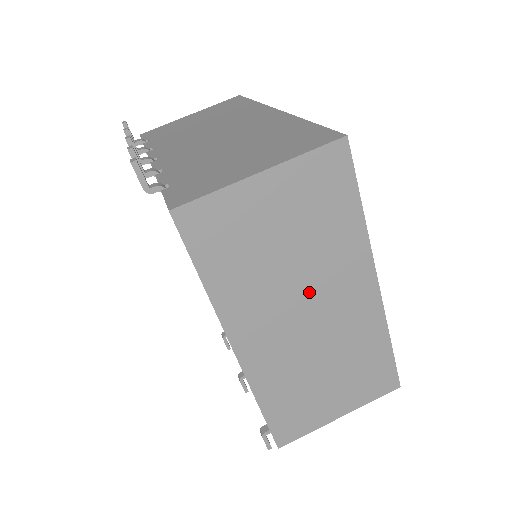
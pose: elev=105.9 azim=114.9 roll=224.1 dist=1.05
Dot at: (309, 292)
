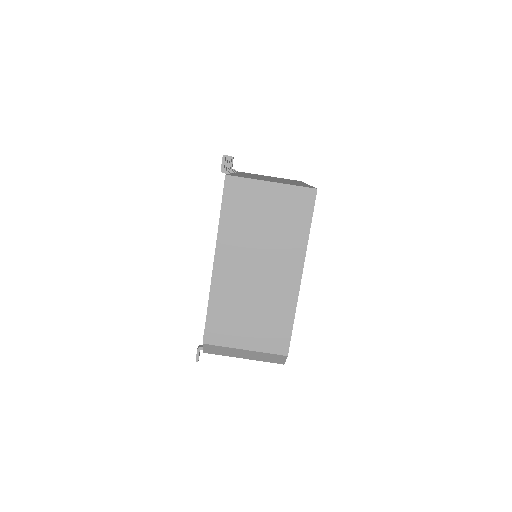
Dot at: (265, 256)
